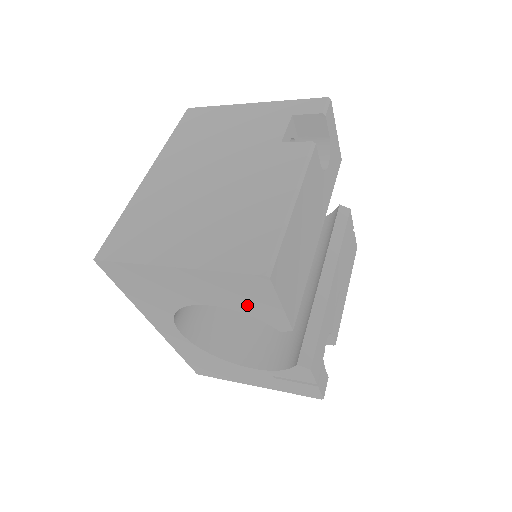
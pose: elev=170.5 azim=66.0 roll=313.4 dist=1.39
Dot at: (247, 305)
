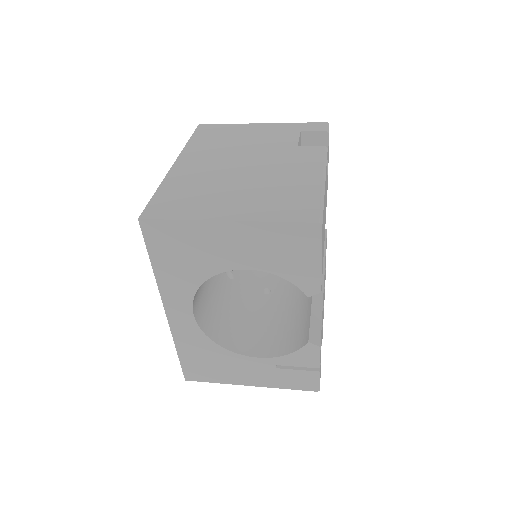
Dot at: (286, 264)
